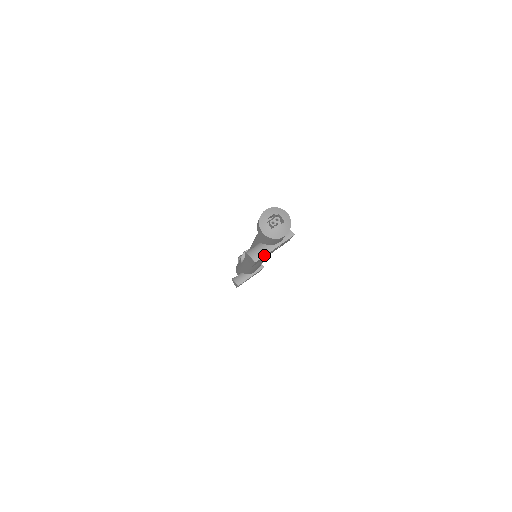
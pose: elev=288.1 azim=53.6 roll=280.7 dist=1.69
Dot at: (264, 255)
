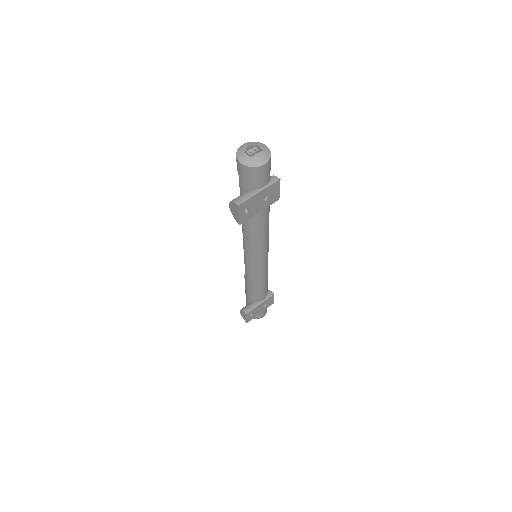
Dot at: (248, 198)
